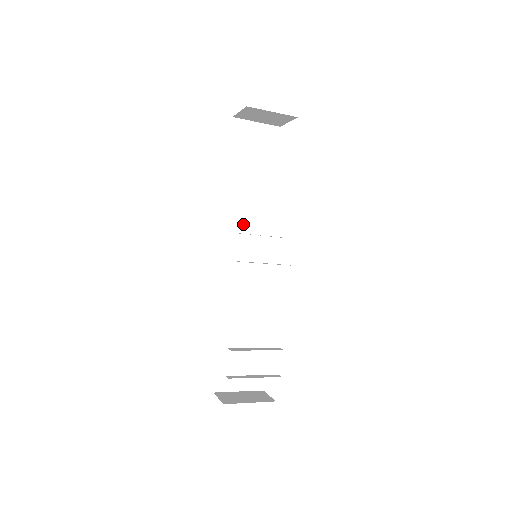
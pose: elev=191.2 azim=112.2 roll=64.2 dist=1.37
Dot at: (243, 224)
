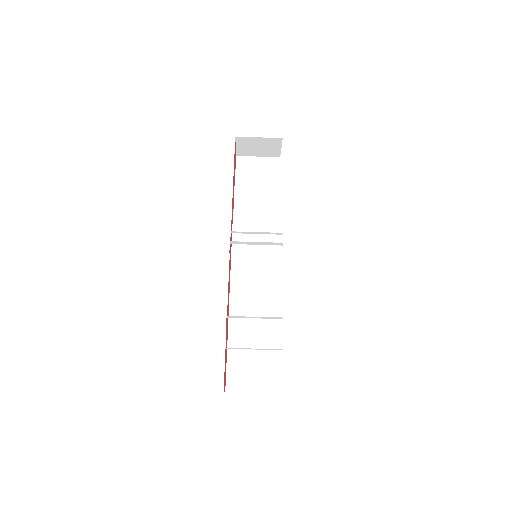
Dot at: (246, 234)
